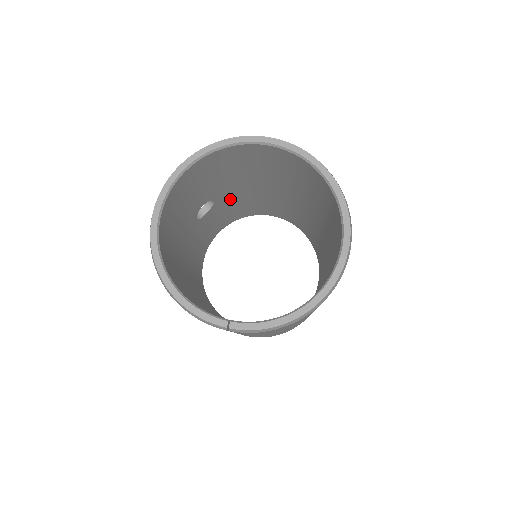
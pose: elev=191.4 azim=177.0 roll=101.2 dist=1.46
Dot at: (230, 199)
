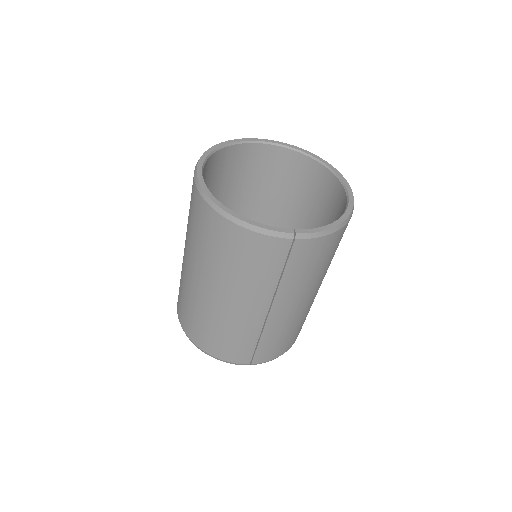
Dot at: occluded
